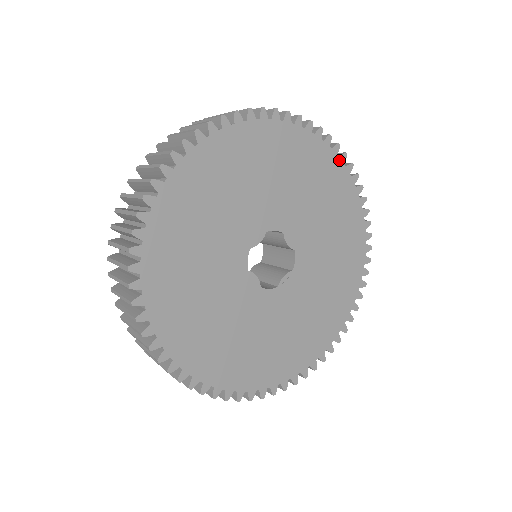
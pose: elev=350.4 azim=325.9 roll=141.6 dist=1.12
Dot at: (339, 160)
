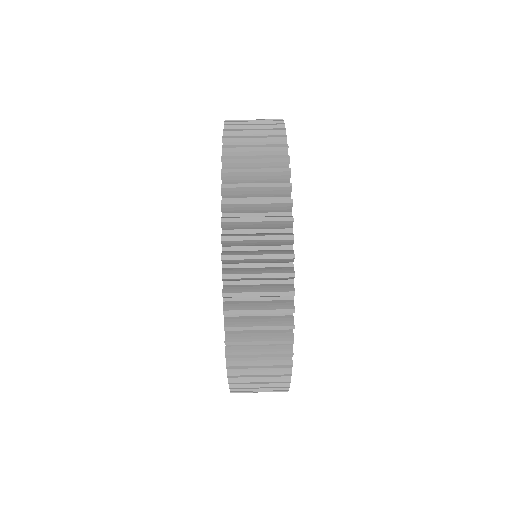
Dot at: occluded
